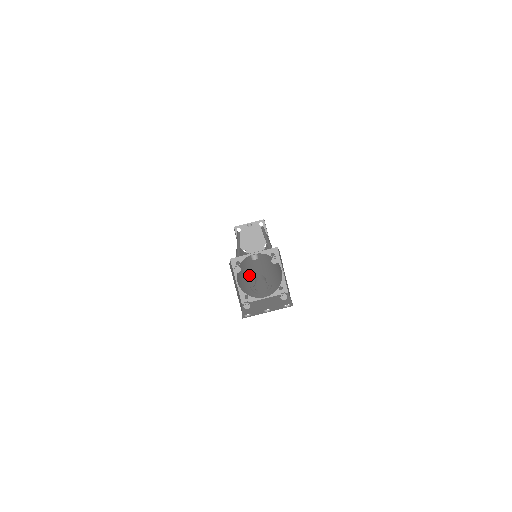
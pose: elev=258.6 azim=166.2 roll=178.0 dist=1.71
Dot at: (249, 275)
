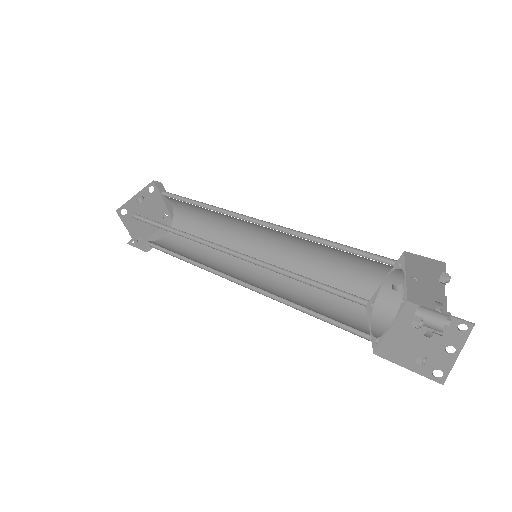
Dot at: (271, 290)
